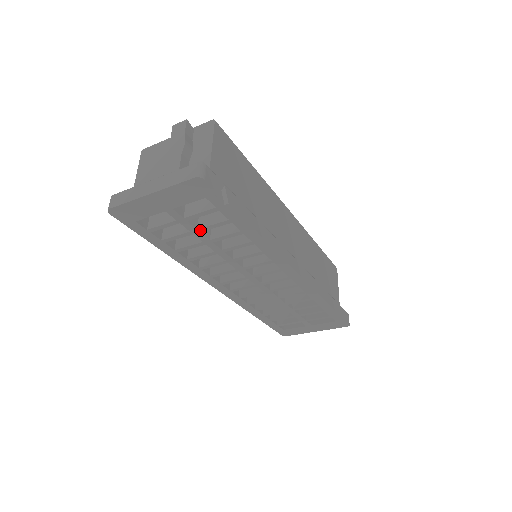
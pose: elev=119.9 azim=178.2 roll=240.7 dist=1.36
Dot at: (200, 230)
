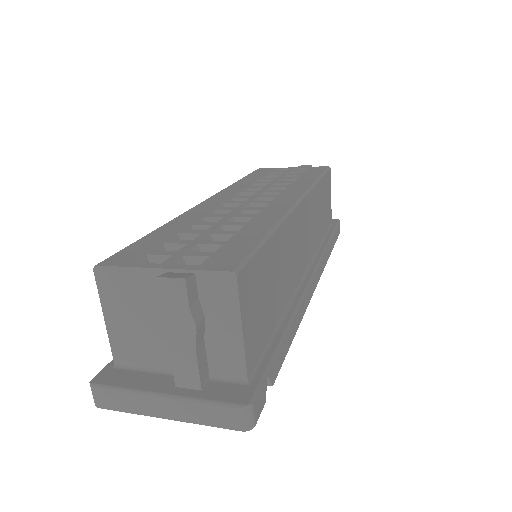
Dot at: occluded
